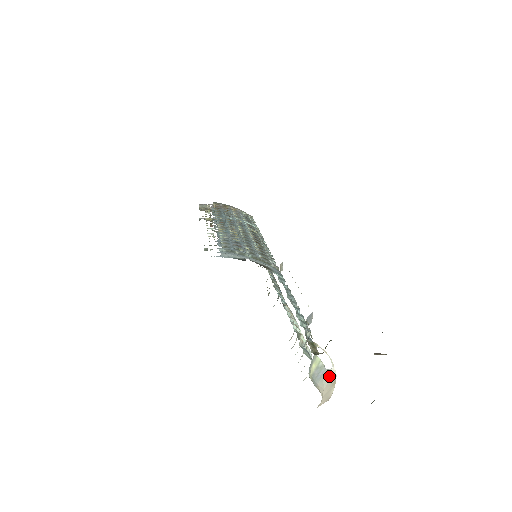
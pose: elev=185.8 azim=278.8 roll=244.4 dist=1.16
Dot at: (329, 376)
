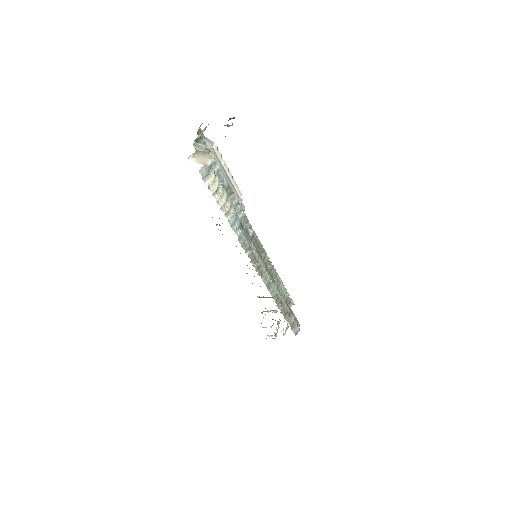
Dot at: (209, 154)
